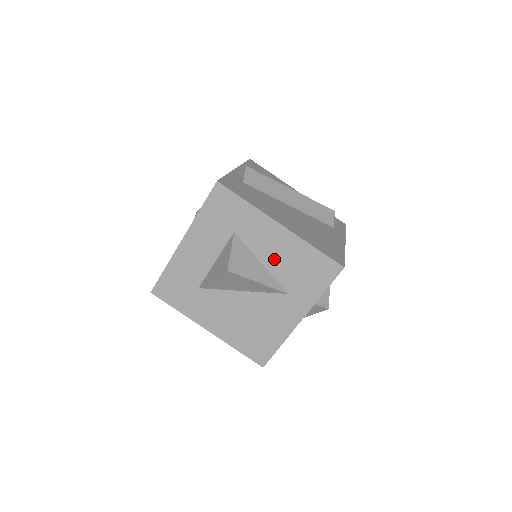
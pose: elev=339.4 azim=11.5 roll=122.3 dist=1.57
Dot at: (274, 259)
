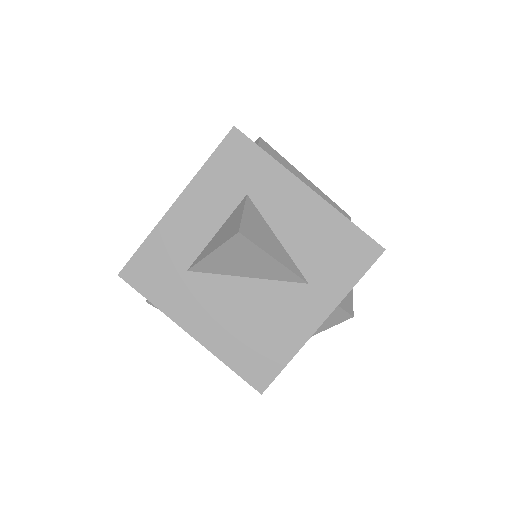
Dot at: (295, 234)
